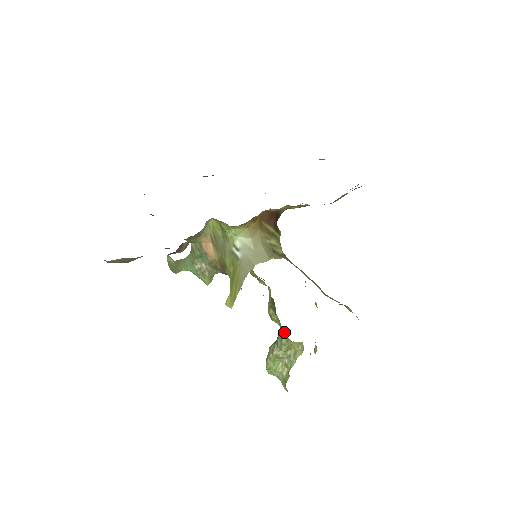
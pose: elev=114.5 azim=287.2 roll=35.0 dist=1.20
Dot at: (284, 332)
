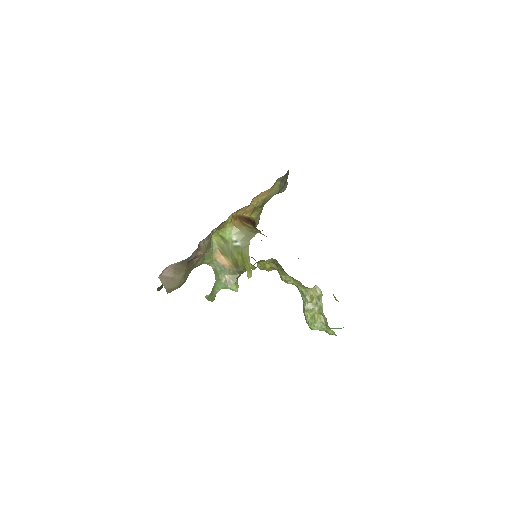
Dot at: (301, 286)
